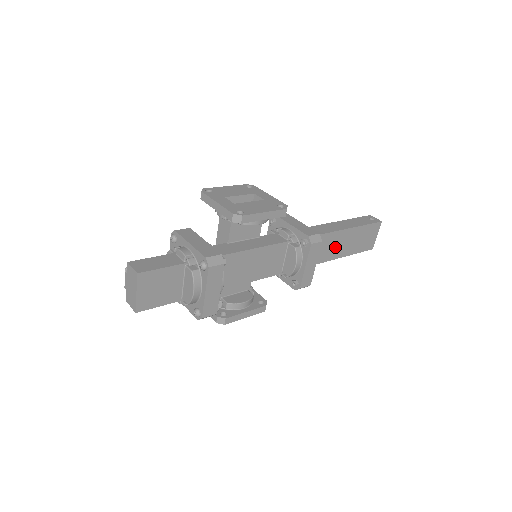
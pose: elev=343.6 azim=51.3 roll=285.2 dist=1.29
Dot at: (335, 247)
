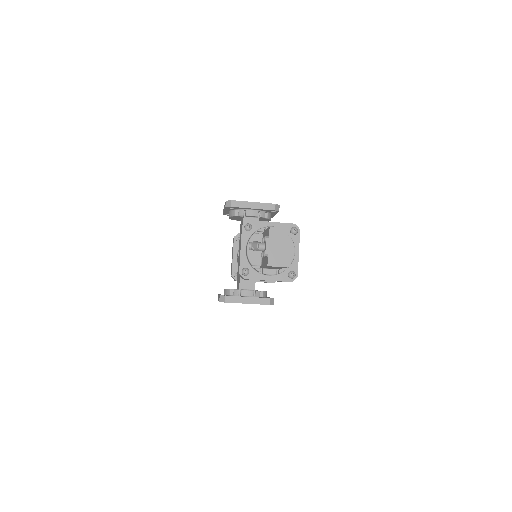
Dot at: occluded
